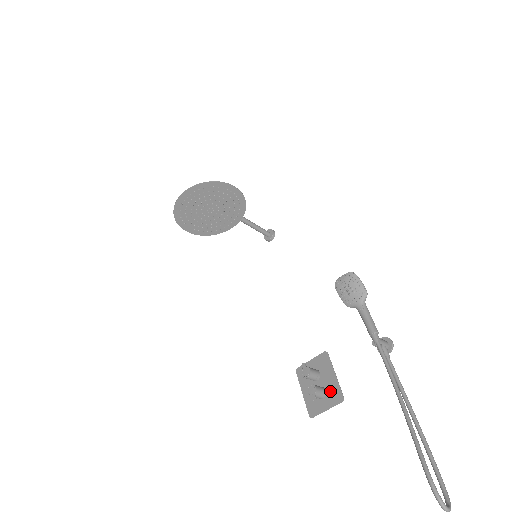
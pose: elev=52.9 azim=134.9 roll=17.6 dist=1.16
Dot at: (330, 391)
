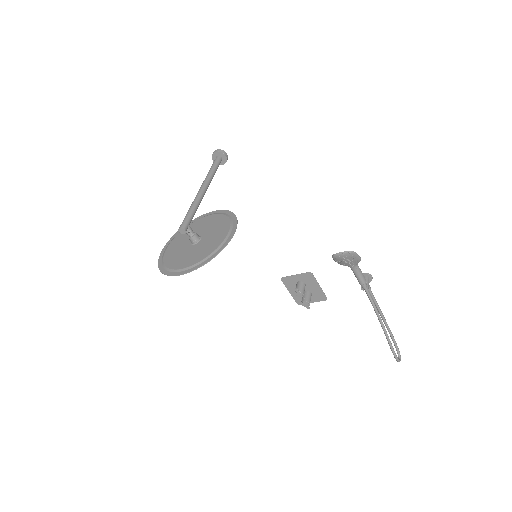
Dot at: (315, 294)
